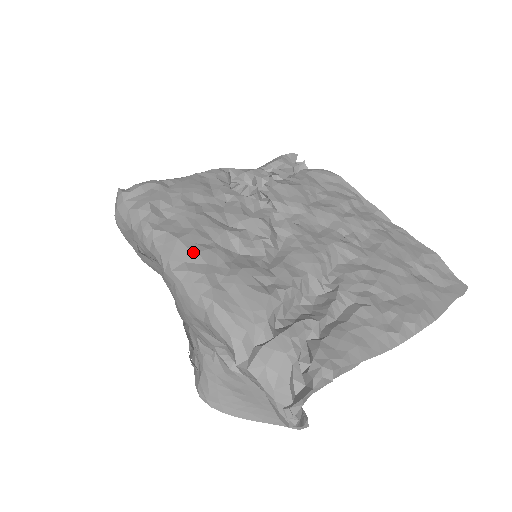
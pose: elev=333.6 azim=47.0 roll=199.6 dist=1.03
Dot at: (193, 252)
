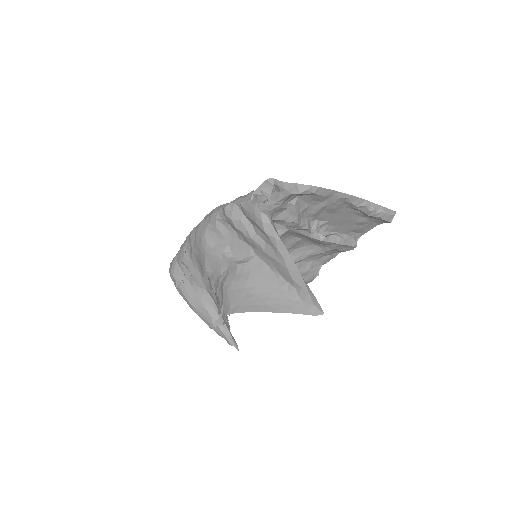
Dot at: occluded
